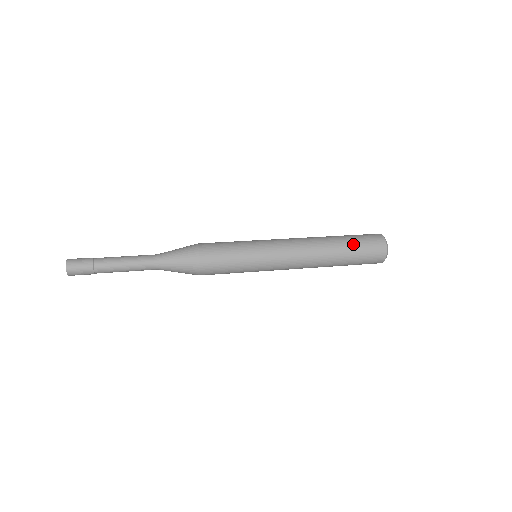
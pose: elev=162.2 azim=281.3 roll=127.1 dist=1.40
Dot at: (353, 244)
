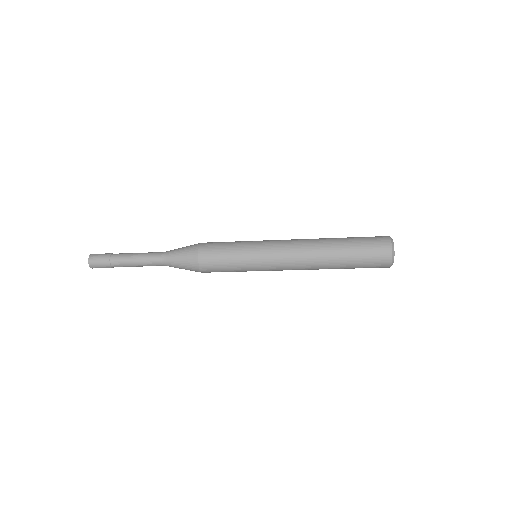
Dot at: (353, 242)
